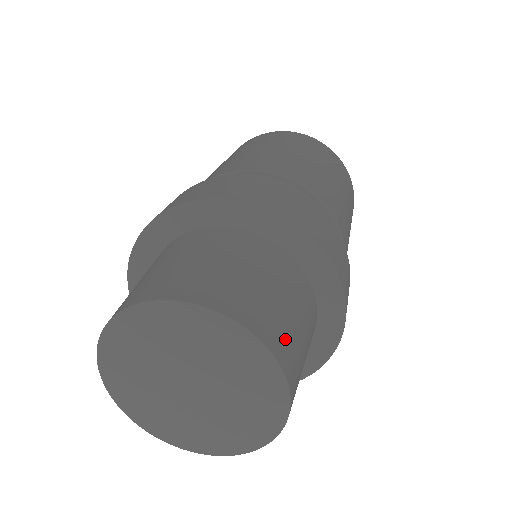
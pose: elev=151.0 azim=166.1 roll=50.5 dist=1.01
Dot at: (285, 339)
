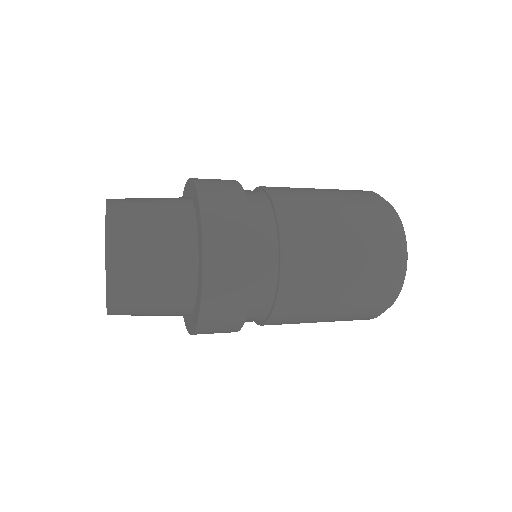
Dot at: (125, 202)
